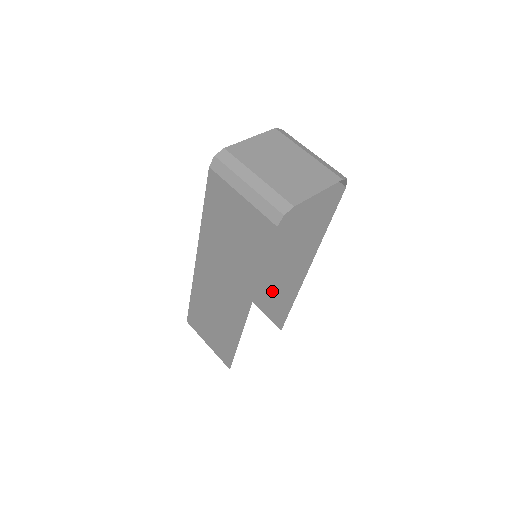
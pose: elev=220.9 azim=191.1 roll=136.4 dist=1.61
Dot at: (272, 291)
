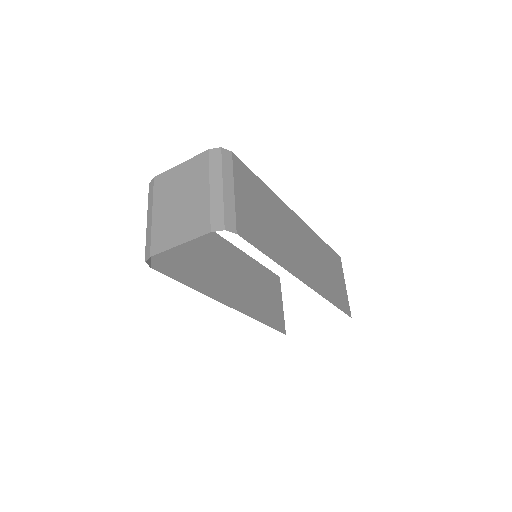
Dot at: (330, 280)
